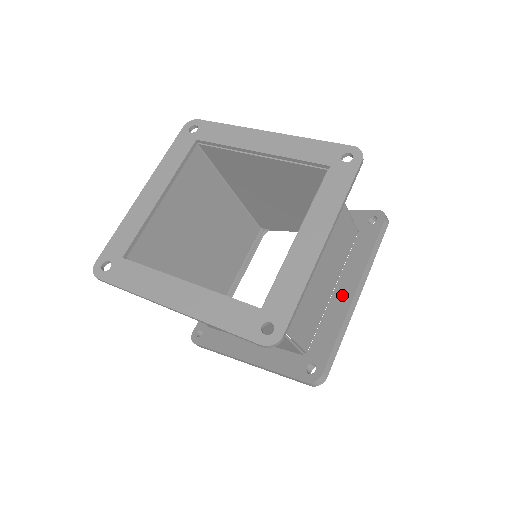
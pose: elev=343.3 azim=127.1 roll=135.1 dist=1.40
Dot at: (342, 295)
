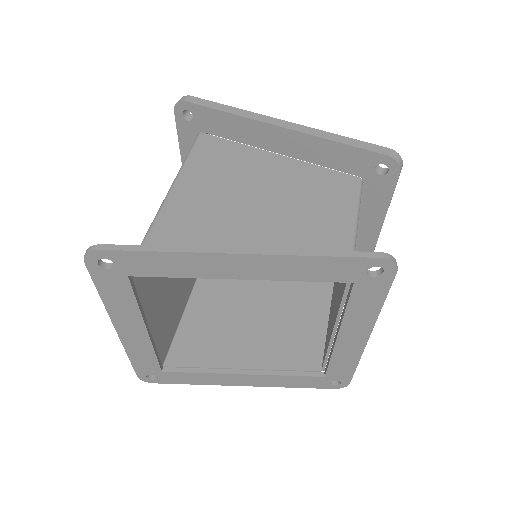
Dot at: (360, 248)
